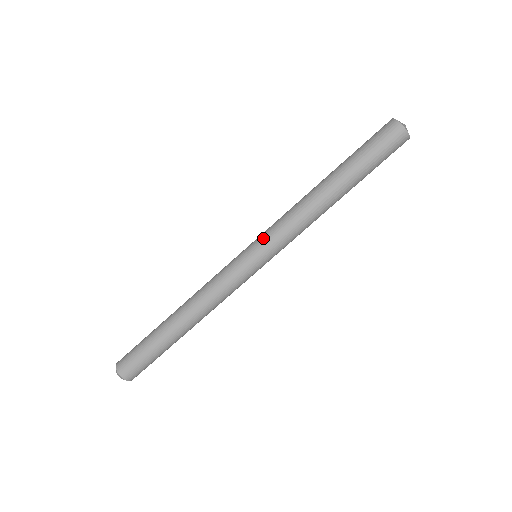
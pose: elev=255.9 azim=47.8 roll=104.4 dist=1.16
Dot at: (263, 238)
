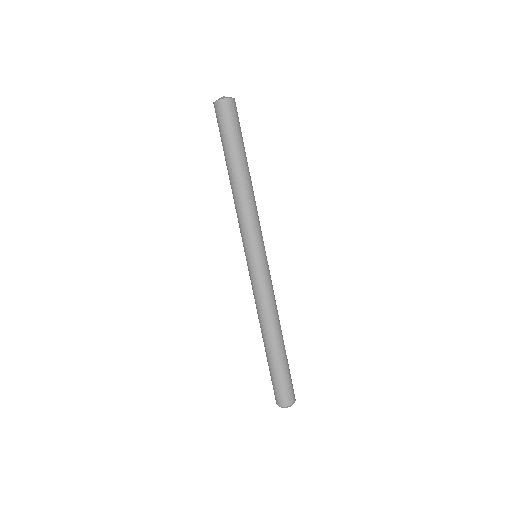
Dot at: (253, 242)
